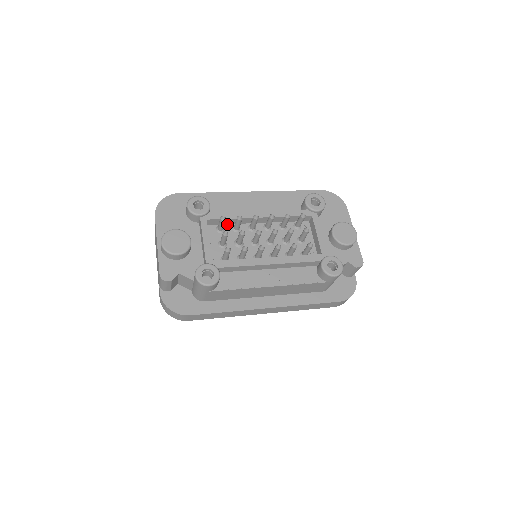
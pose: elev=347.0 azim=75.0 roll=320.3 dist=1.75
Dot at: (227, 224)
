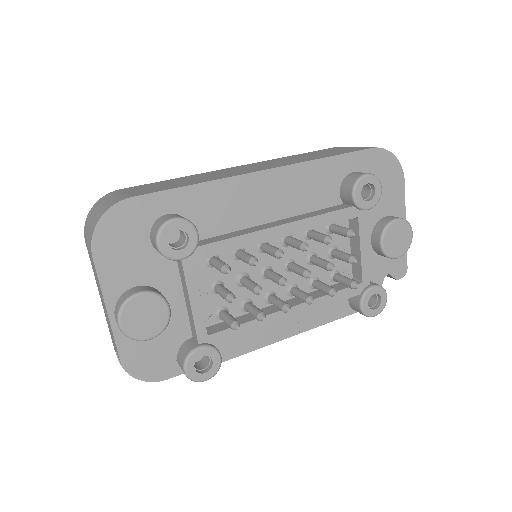
Dot at: occluded
